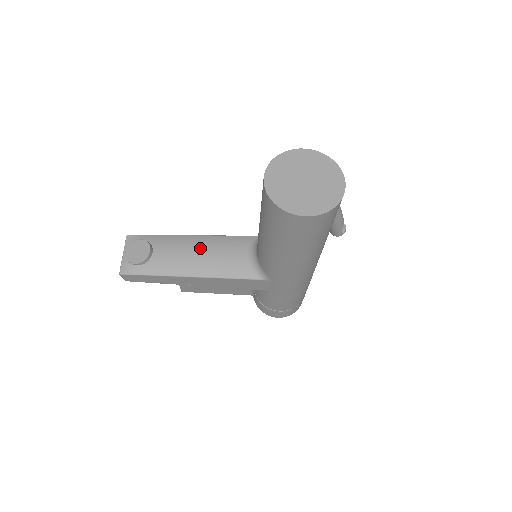
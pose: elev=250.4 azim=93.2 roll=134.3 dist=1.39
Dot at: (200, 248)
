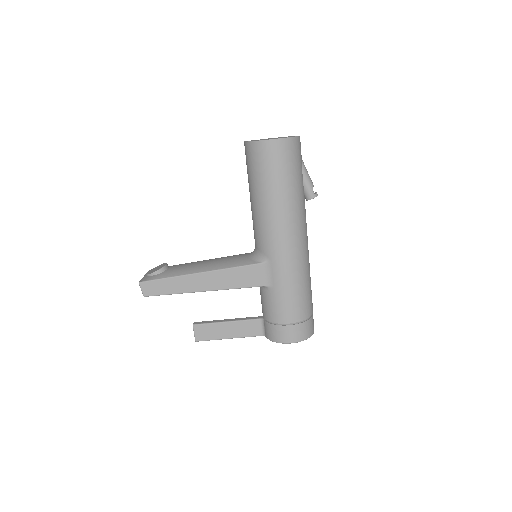
Dot at: (209, 260)
